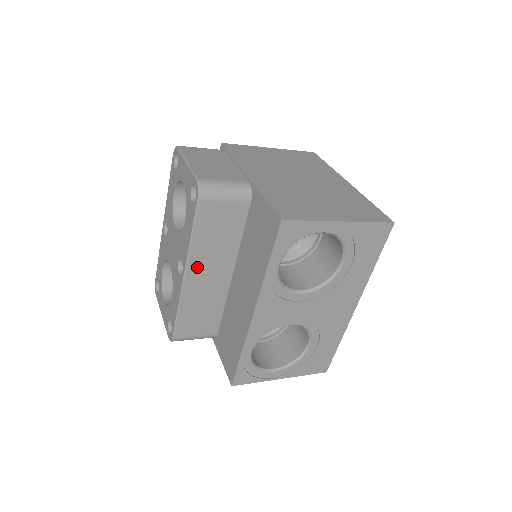
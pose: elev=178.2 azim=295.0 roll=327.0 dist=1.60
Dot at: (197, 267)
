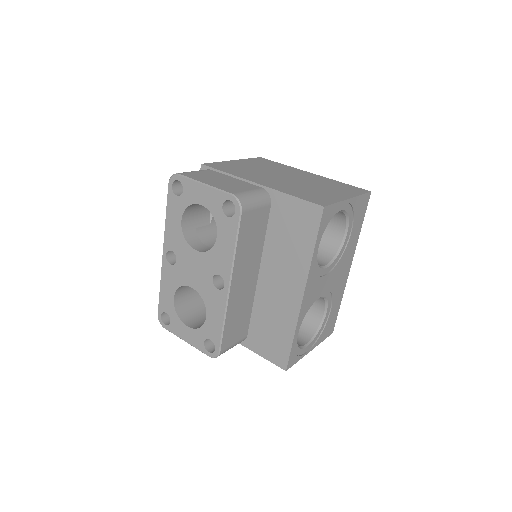
Dot at: (238, 276)
